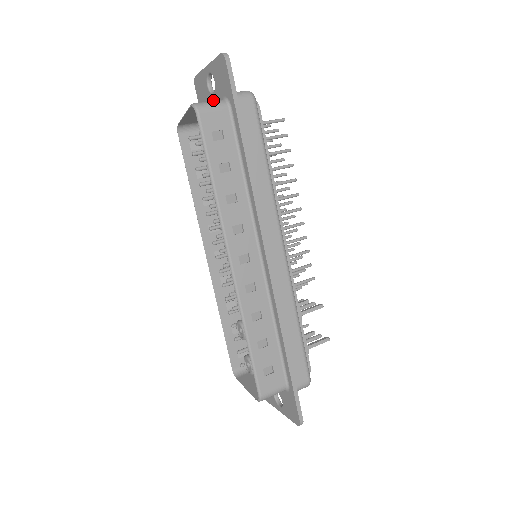
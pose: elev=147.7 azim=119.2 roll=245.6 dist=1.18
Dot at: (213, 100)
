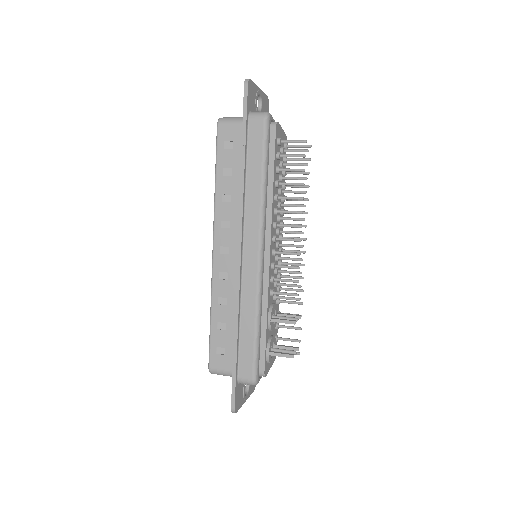
Dot at: occluded
